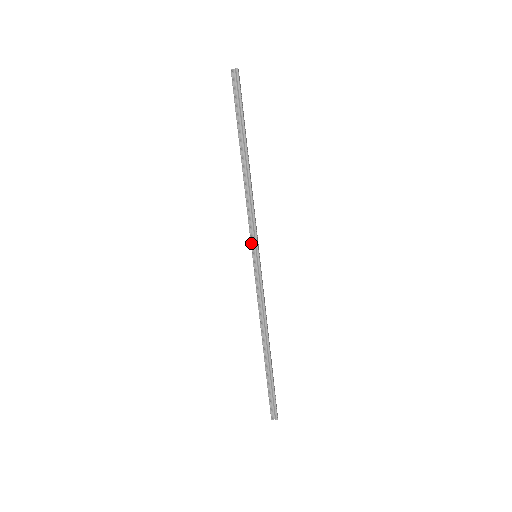
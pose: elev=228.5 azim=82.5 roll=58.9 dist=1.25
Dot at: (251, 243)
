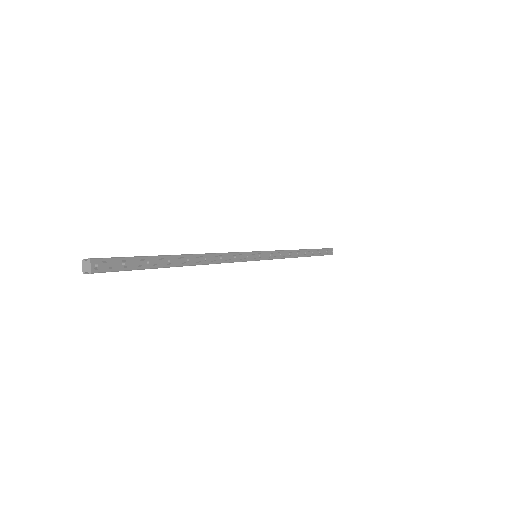
Dot at: occluded
